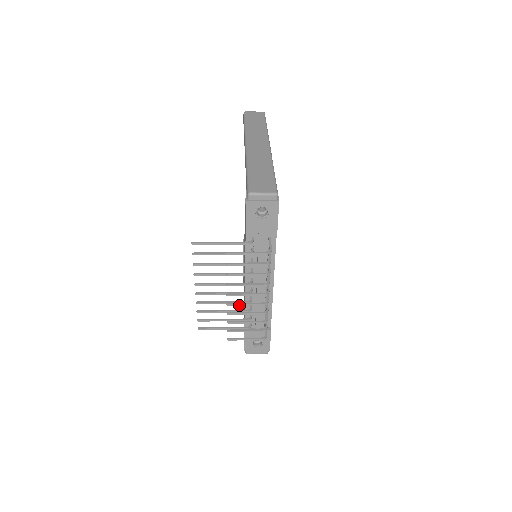
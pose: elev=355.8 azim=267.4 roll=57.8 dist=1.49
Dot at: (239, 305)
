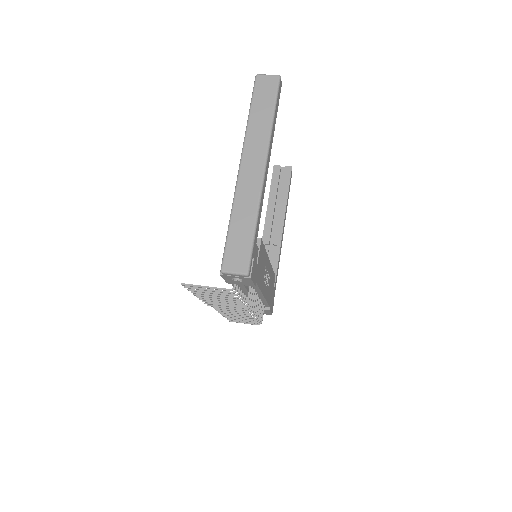
Dot at: occluded
